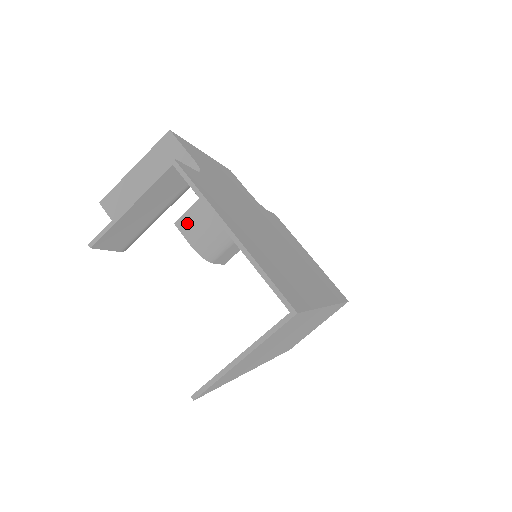
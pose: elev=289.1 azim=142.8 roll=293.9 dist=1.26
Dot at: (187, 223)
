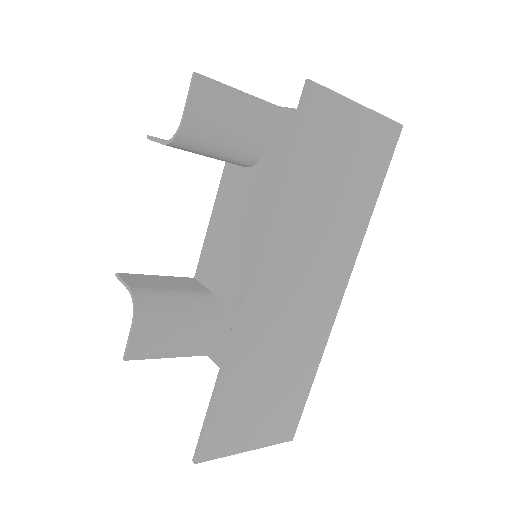
Dot at: (133, 278)
